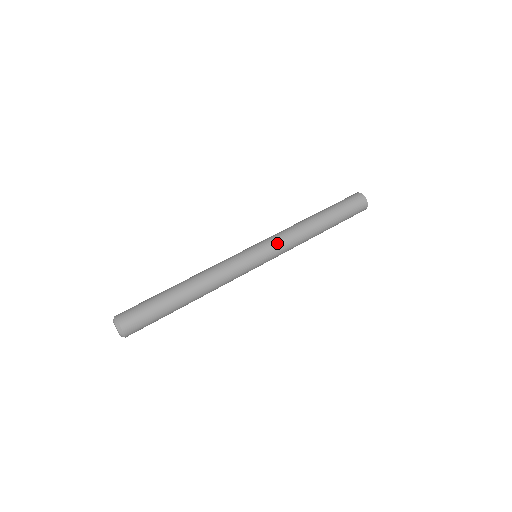
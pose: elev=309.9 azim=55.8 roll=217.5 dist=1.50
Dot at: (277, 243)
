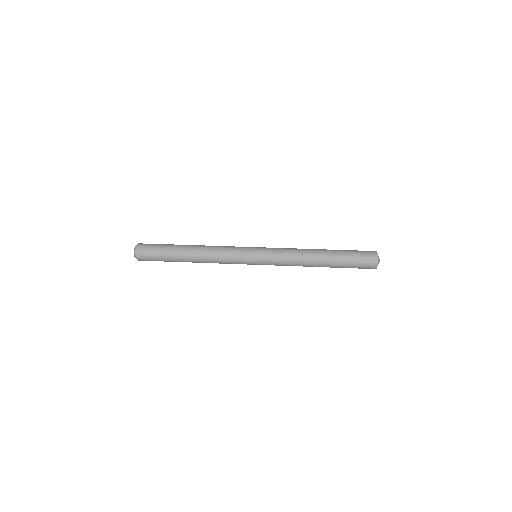
Dot at: (274, 259)
